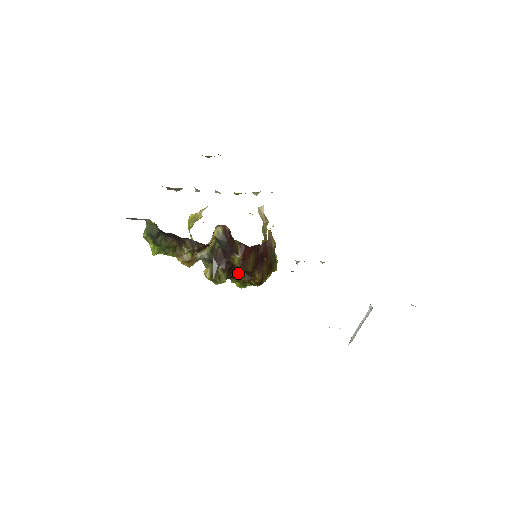
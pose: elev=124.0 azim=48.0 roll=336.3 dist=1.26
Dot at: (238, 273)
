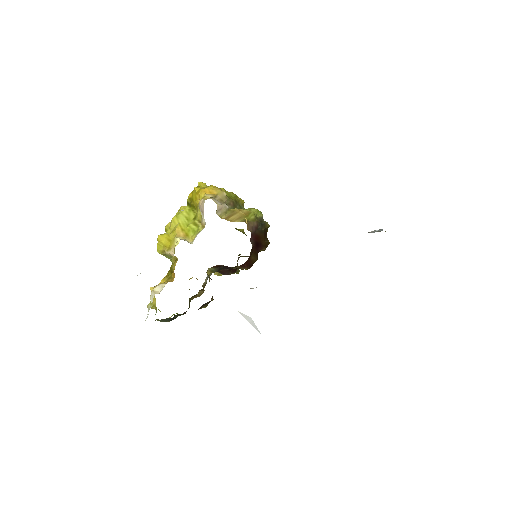
Dot at: occluded
